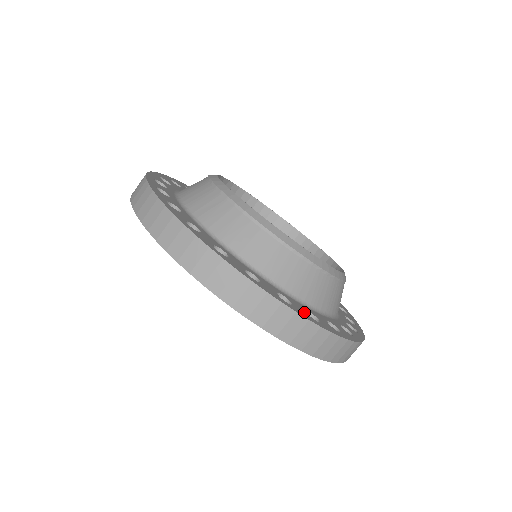
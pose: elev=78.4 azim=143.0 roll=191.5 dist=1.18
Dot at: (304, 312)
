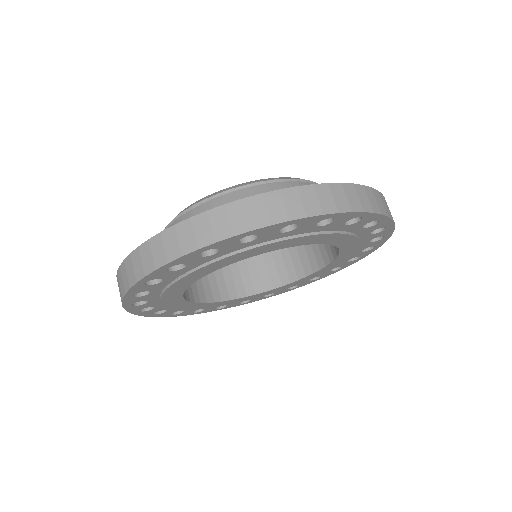
Dot at: occluded
